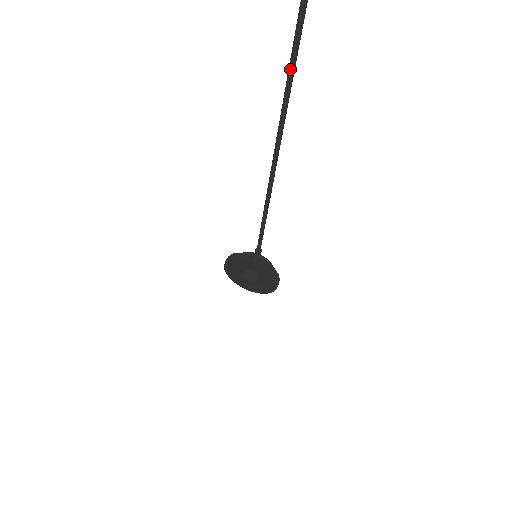
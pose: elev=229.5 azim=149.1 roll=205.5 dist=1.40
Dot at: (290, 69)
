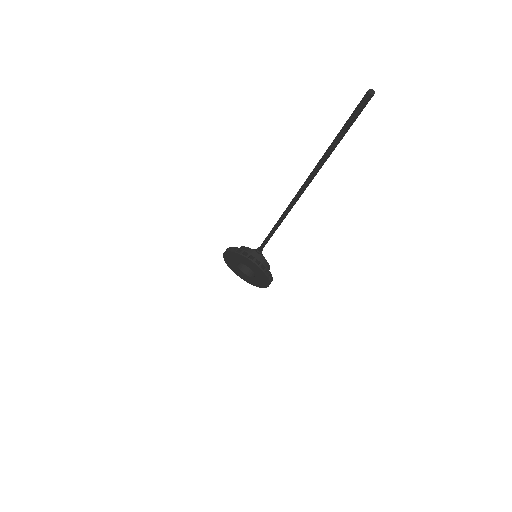
Dot at: (336, 139)
